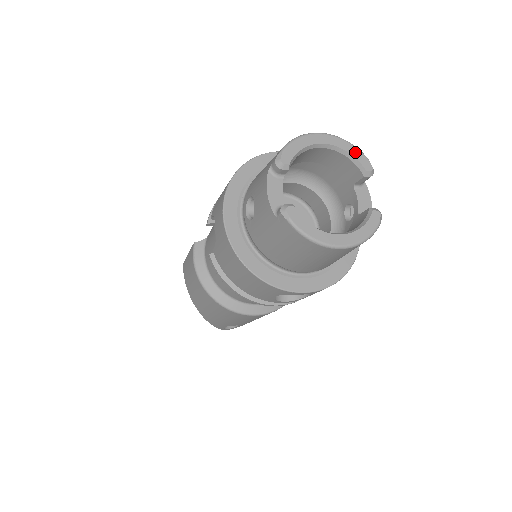
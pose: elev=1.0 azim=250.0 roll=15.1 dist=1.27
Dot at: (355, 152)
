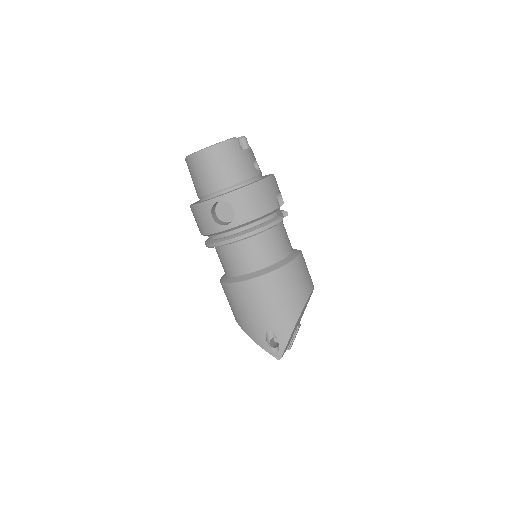
Dot at: occluded
